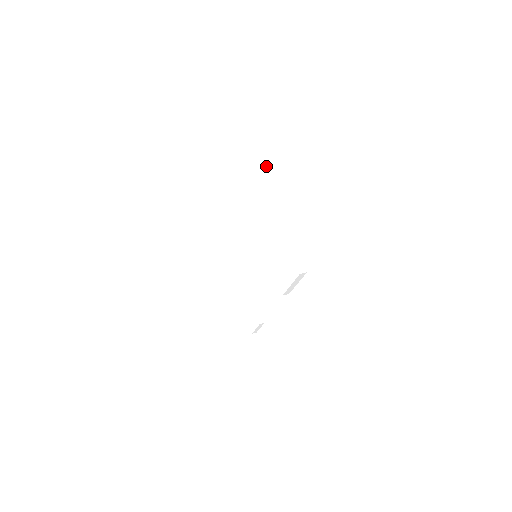
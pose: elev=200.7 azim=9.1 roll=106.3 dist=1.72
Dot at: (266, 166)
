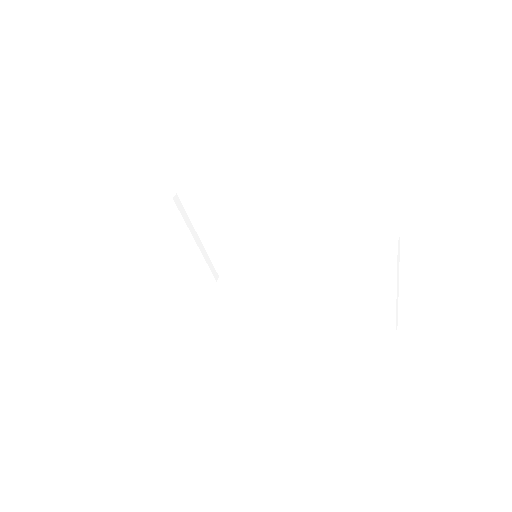
Dot at: (398, 264)
